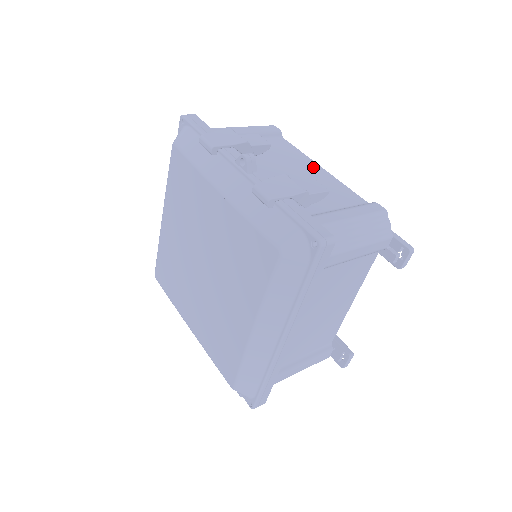
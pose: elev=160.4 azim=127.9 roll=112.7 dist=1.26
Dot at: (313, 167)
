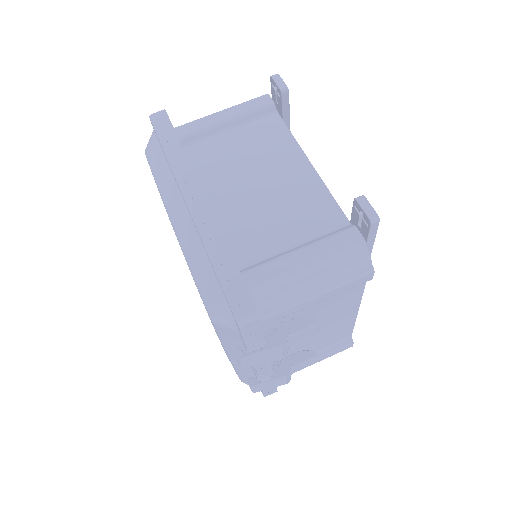
Dot at: (348, 315)
